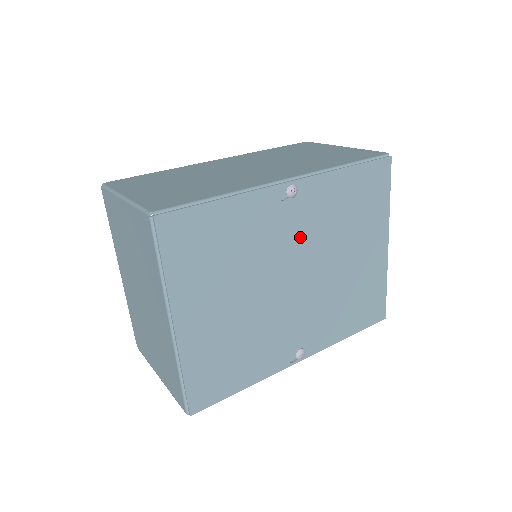
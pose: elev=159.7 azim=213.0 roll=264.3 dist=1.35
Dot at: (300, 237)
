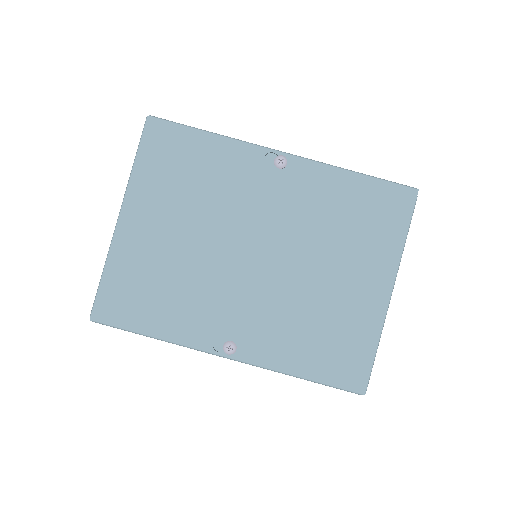
Dot at: (275, 212)
